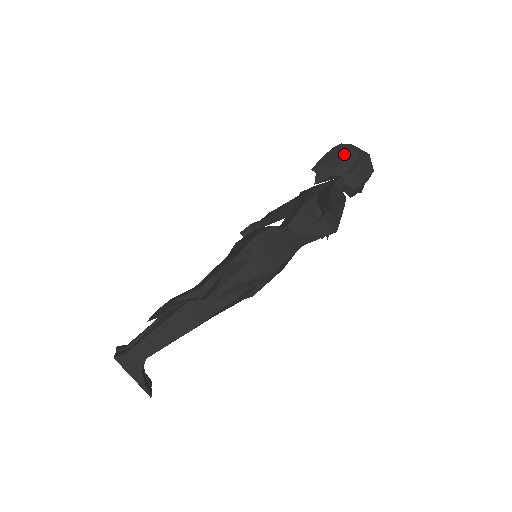
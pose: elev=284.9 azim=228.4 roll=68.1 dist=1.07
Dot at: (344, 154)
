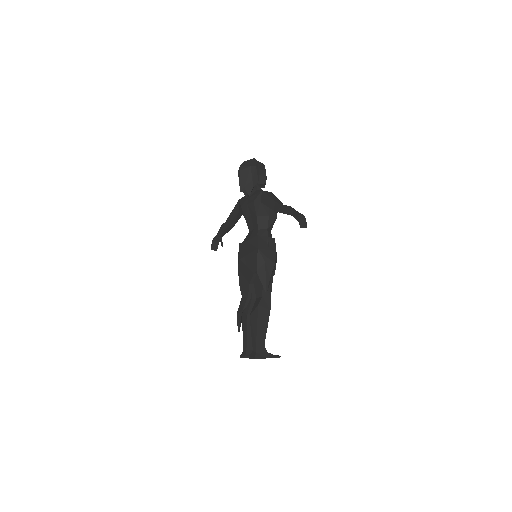
Dot at: (250, 172)
